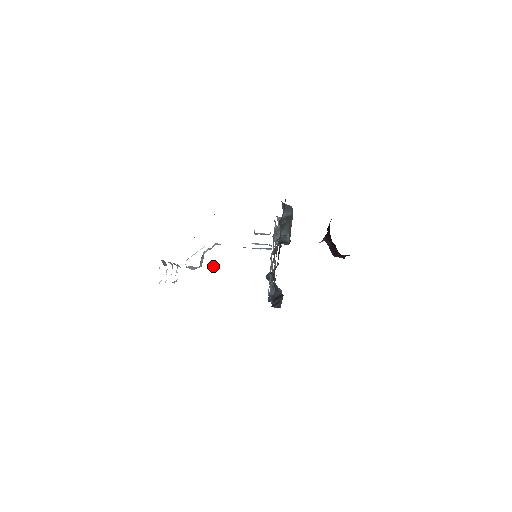
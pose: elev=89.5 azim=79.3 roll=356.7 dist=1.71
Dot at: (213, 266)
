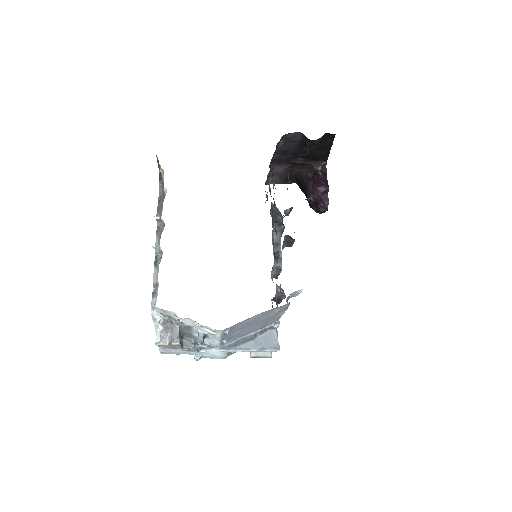
Dot at: (199, 338)
